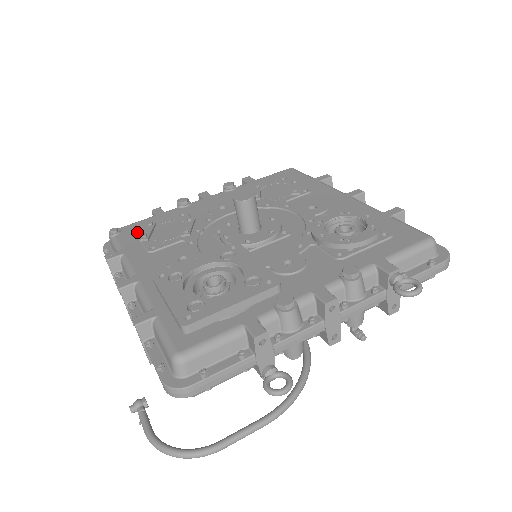
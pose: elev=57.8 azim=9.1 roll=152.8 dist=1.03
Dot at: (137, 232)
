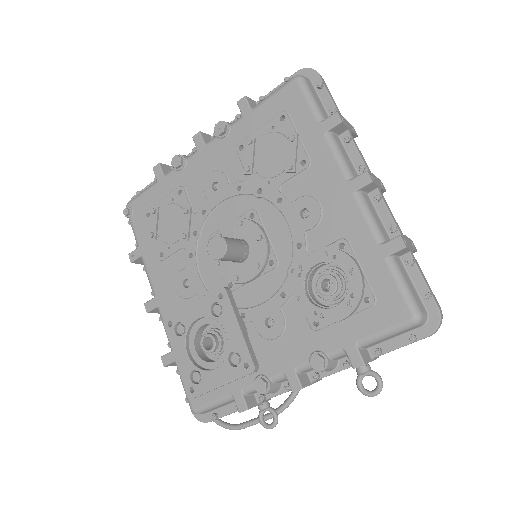
Dot at: (146, 219)
